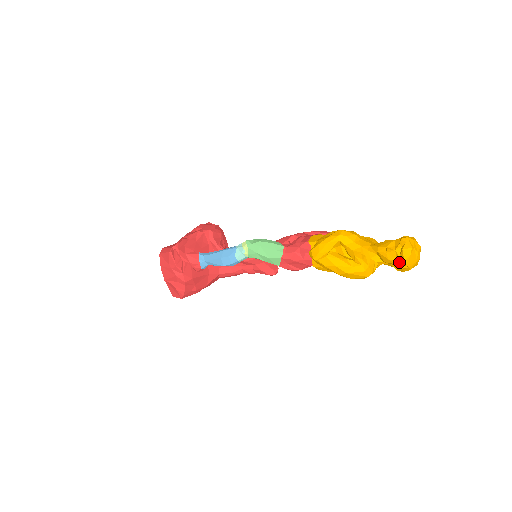
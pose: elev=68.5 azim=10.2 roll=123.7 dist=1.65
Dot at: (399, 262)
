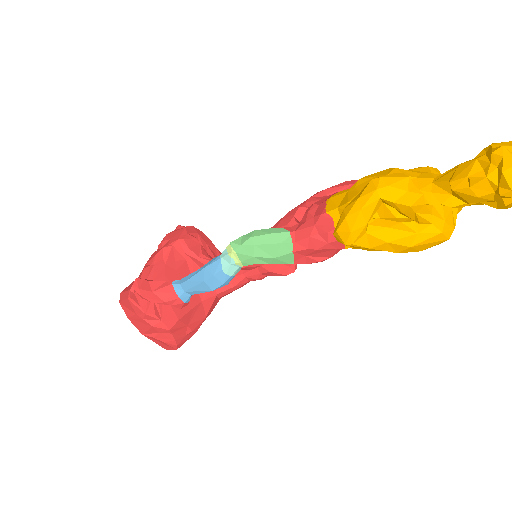
Dot at: (501, 196)
